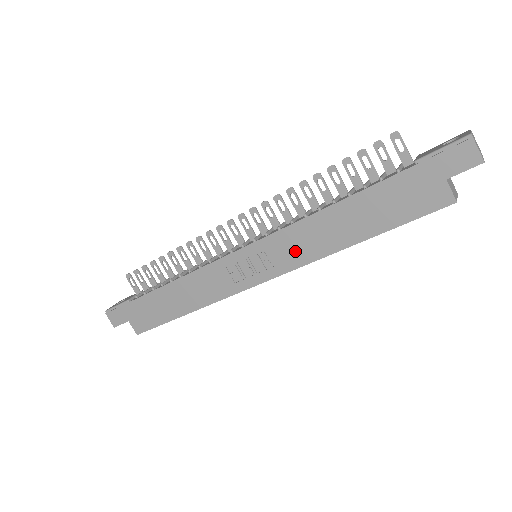
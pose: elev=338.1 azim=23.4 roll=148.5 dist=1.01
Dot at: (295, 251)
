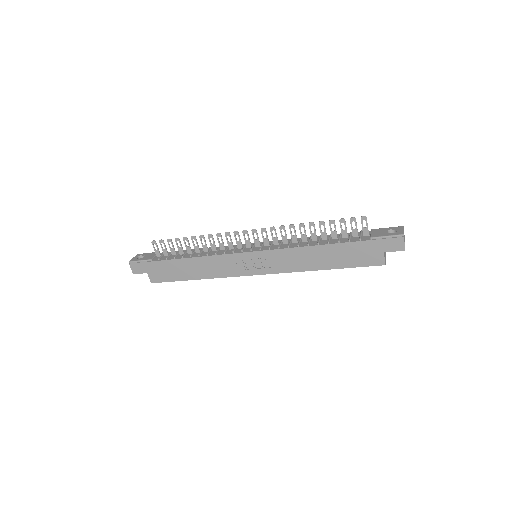
Dot at: (285, 263)
